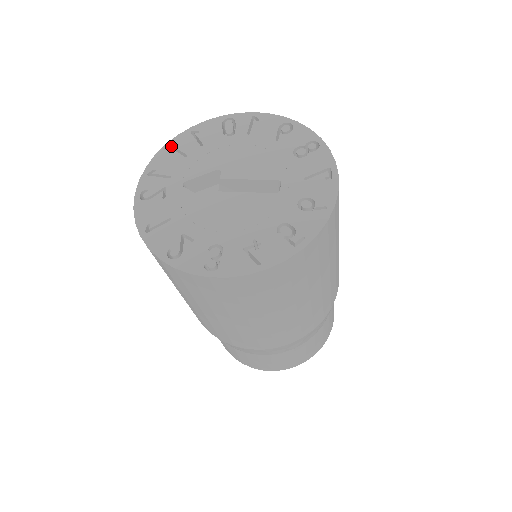
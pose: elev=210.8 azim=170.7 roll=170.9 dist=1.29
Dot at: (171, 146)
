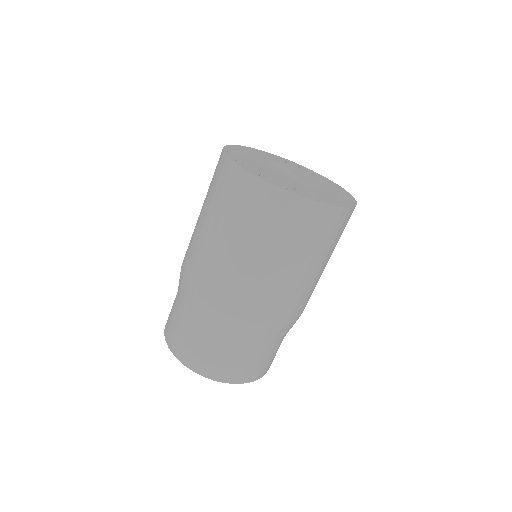
Dot at: (285, 160)
